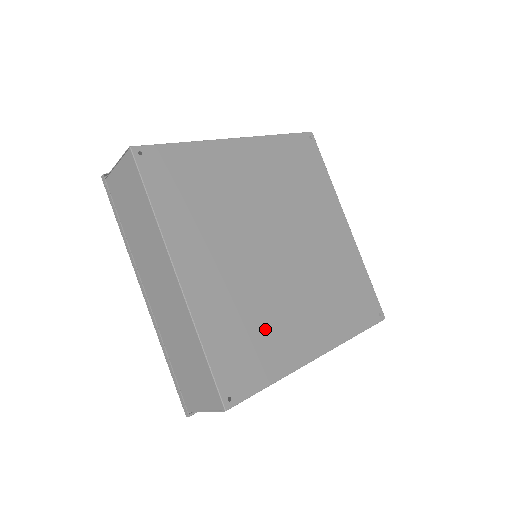
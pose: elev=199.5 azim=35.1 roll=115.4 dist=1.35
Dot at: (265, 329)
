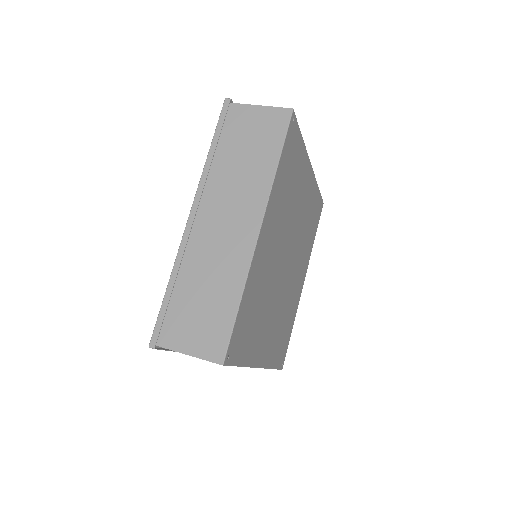
Dot at: (288, 315)
